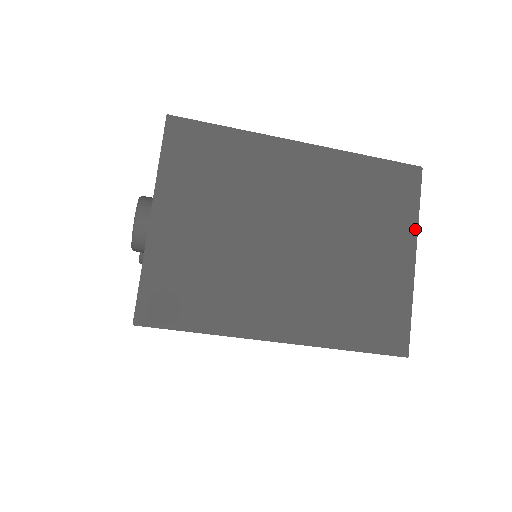
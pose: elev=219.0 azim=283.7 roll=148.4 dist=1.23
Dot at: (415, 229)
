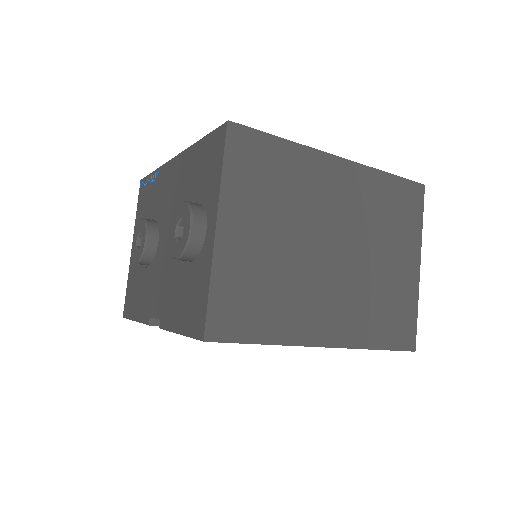
Dot at: (420, 240)
